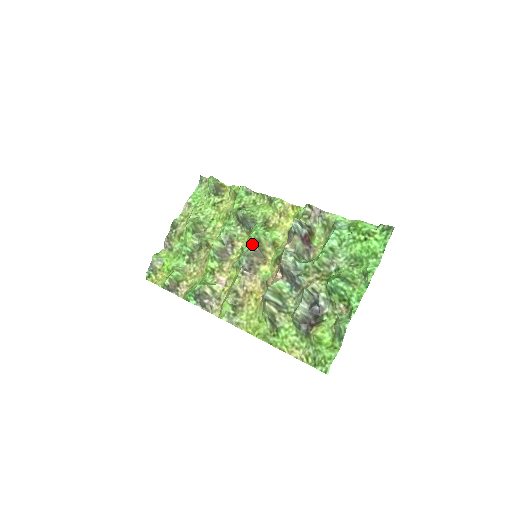
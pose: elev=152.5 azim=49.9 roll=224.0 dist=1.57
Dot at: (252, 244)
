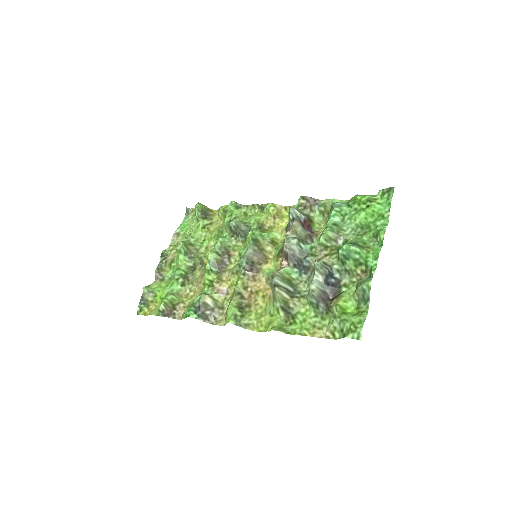
Dot at: (250, 244)
